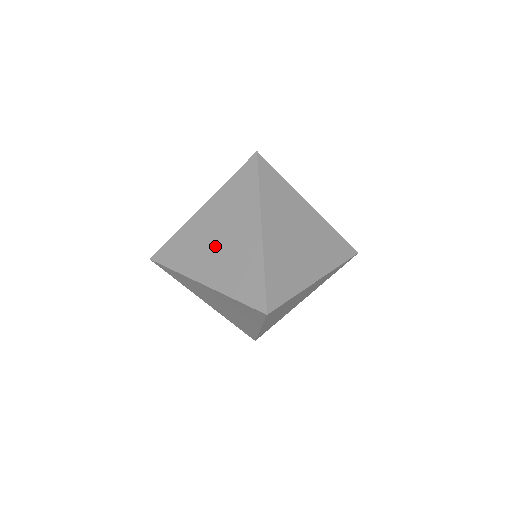
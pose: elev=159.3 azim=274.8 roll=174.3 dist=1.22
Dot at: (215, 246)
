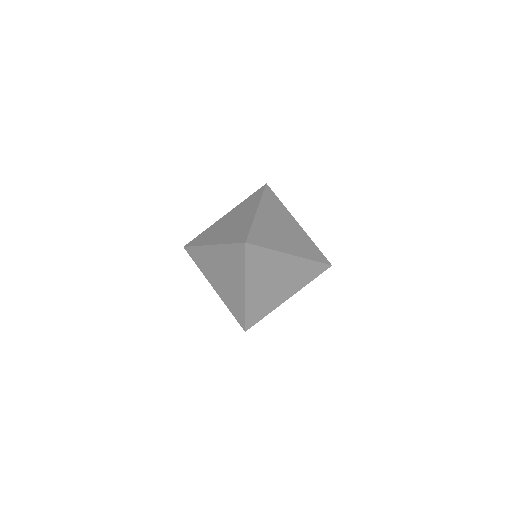
Dot at: (226, 227)
